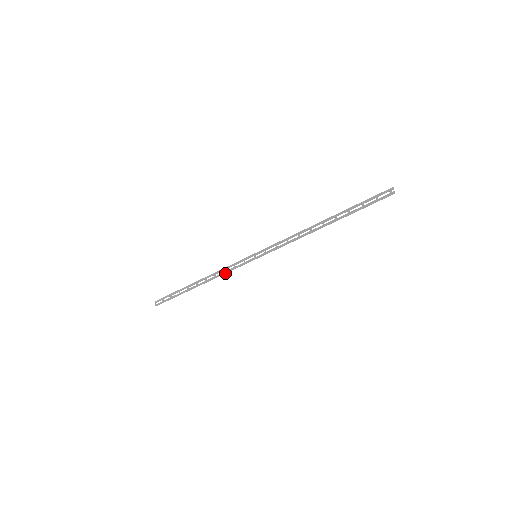
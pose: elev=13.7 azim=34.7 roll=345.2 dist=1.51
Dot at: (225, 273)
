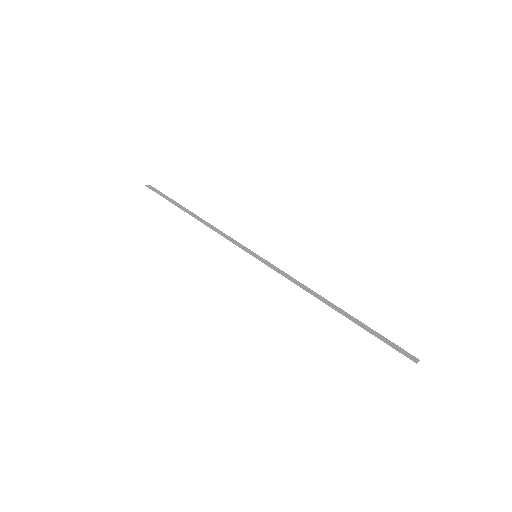
Dot at: (220, 233)
